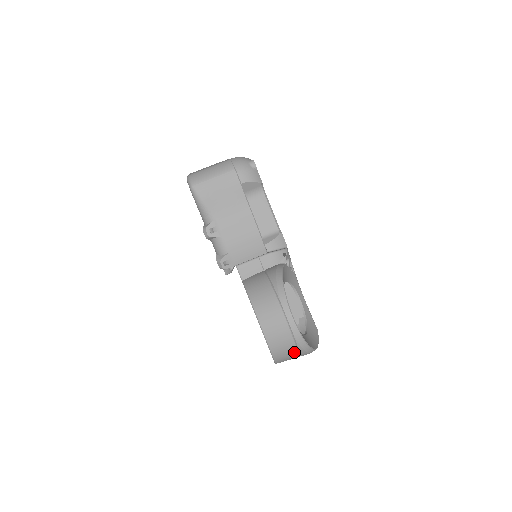
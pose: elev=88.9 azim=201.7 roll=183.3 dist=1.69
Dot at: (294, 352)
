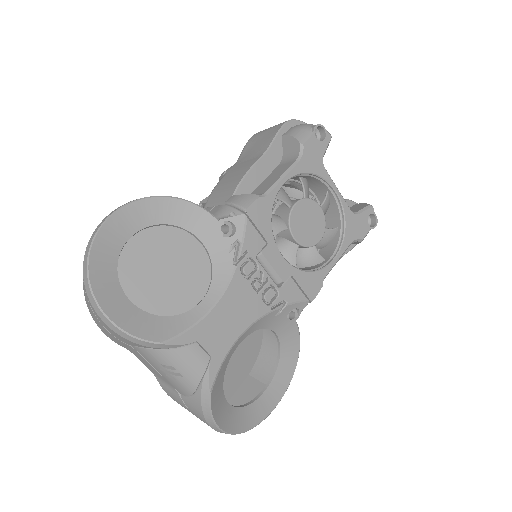
Dot at: occluded
